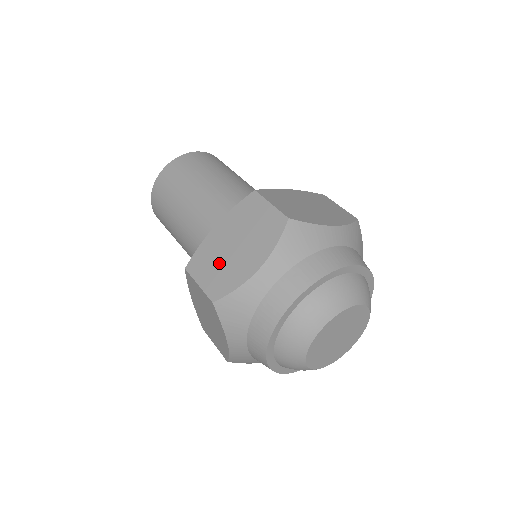
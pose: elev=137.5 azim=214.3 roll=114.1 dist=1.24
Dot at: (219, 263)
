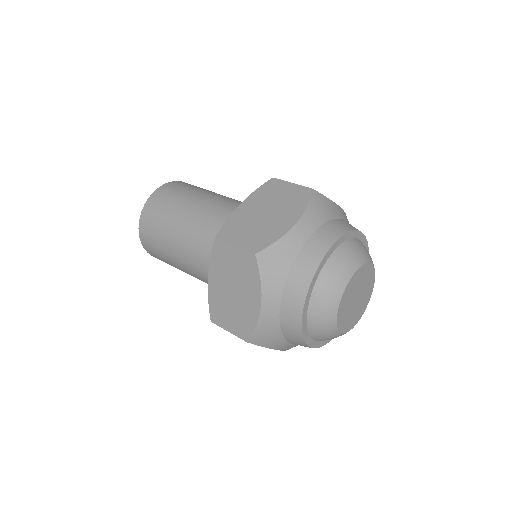
Dot at: (231, 310)
